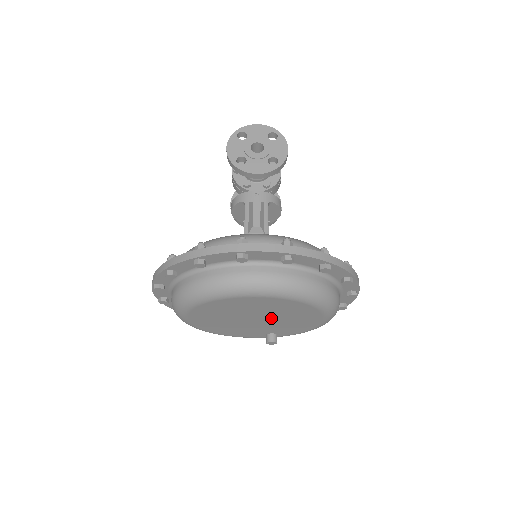
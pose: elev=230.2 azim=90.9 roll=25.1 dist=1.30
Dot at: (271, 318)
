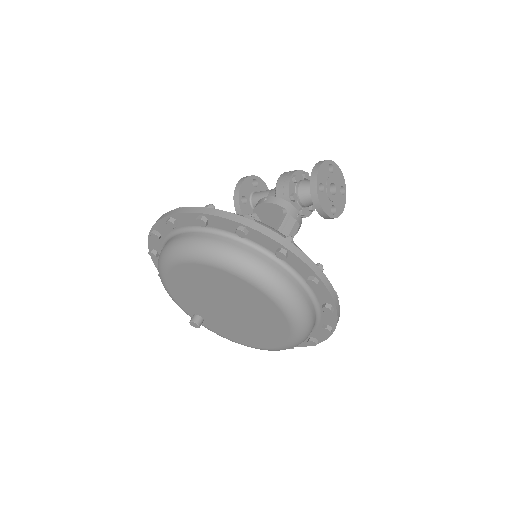
Dot at: (239, 318)
